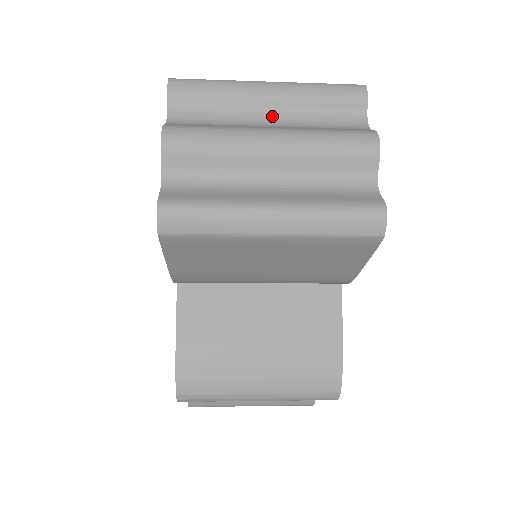
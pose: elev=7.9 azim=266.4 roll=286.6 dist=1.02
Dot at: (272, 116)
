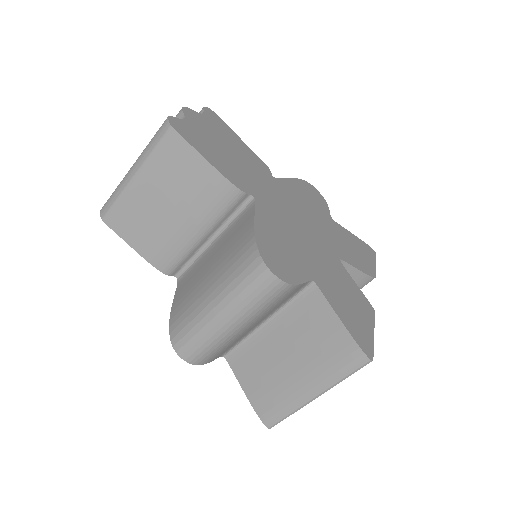
Dot at: occluded
